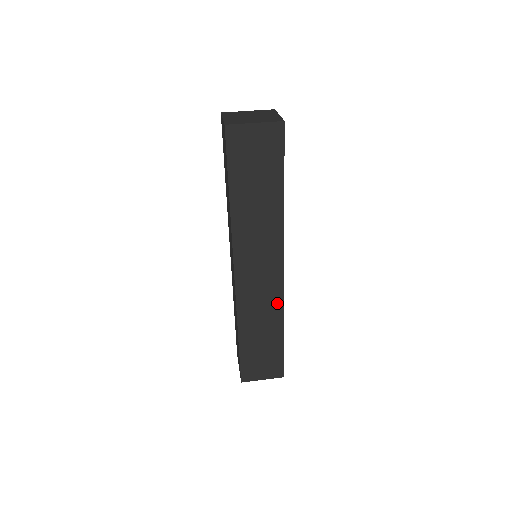
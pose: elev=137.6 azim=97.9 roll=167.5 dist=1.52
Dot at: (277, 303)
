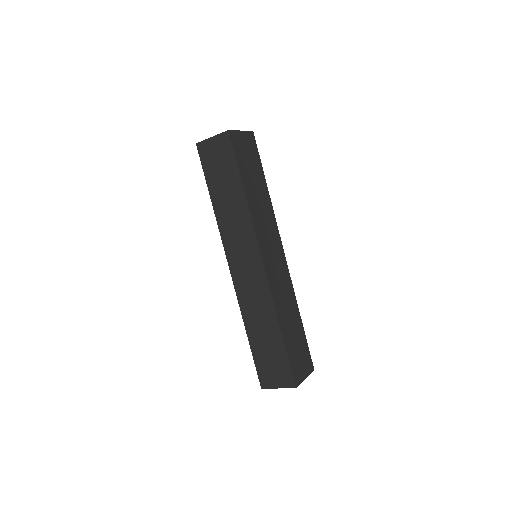
Dot at: (290, 287)
